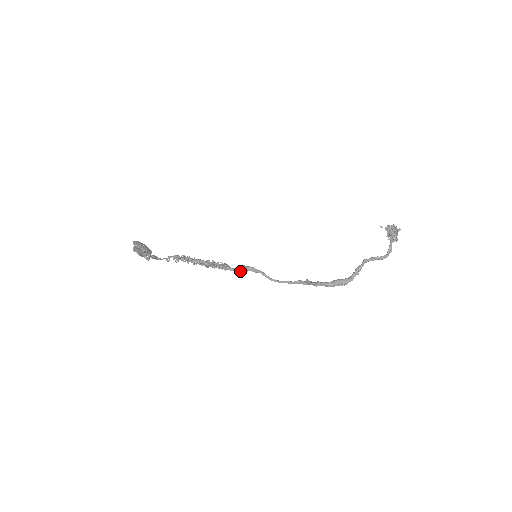
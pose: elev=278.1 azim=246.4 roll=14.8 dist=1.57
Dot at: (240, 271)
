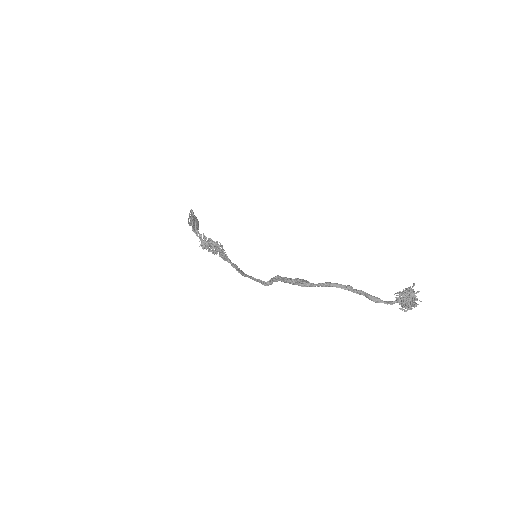
Dot at: occluded
